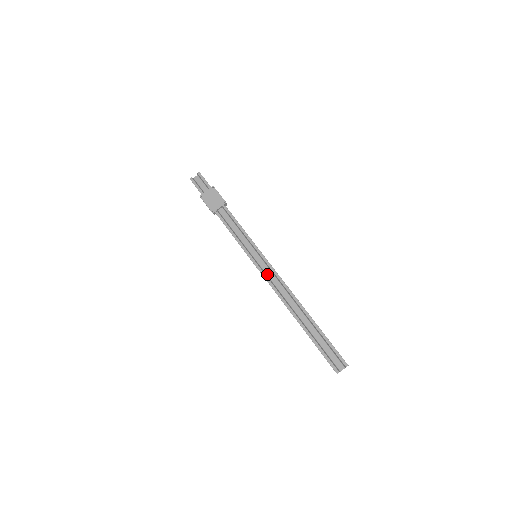
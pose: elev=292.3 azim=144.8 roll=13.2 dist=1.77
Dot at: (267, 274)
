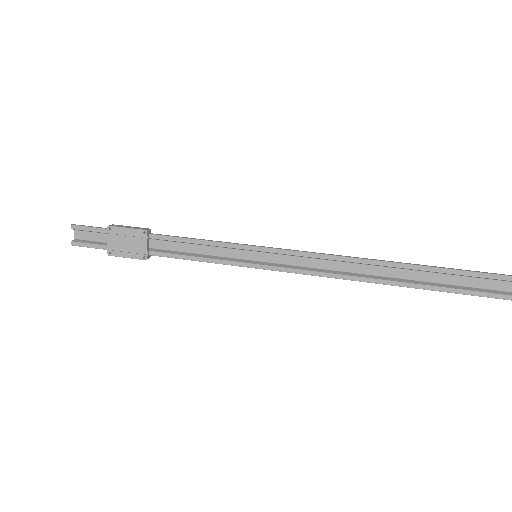
Dot at: (294, 264)
